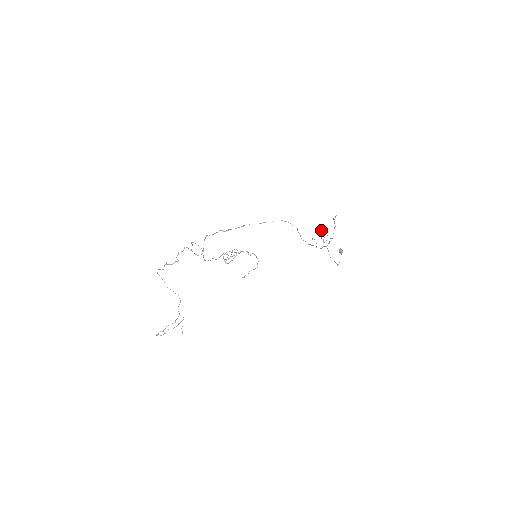
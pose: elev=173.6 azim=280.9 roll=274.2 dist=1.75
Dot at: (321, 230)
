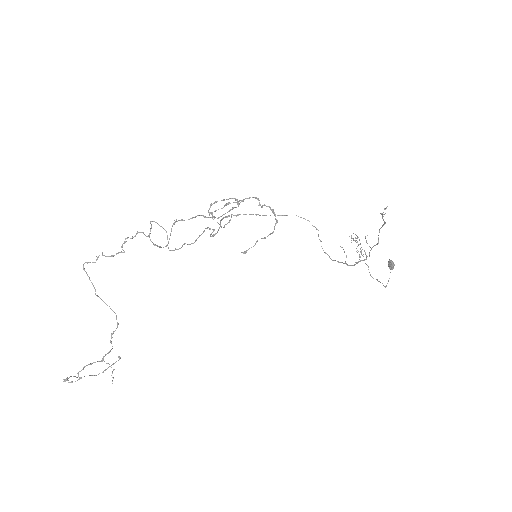
Dot at: (356, 235)
